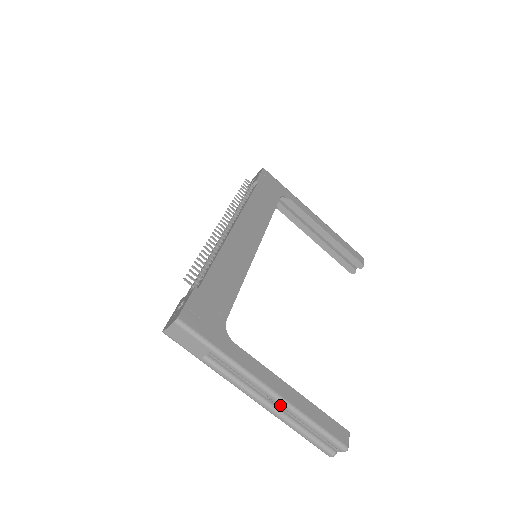
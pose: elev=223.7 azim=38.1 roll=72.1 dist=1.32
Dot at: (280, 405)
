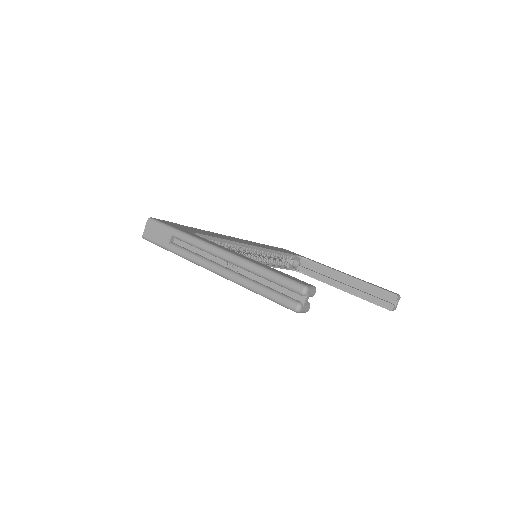
Dot at: (232, 261)
